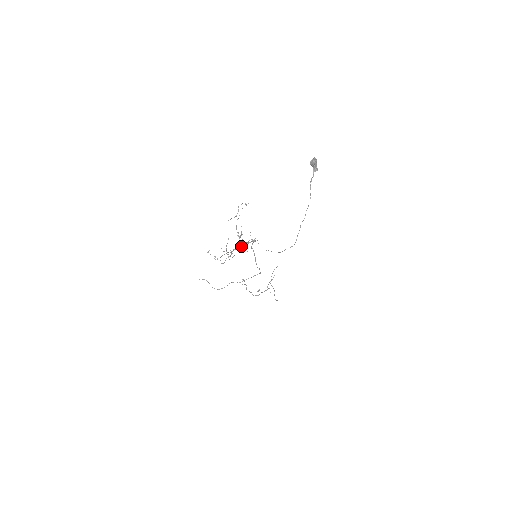
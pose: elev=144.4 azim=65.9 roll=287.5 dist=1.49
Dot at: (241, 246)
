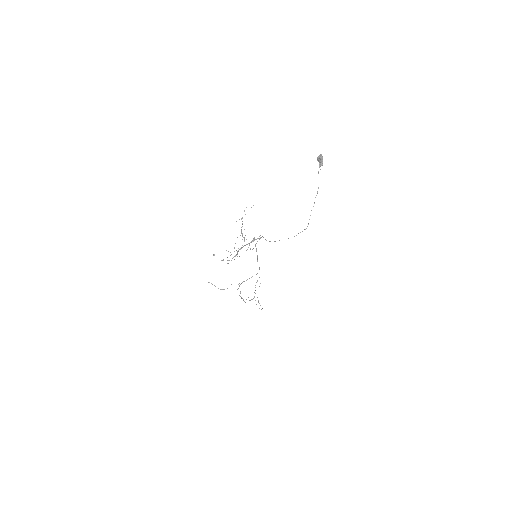
Dot at: (247, 244)
